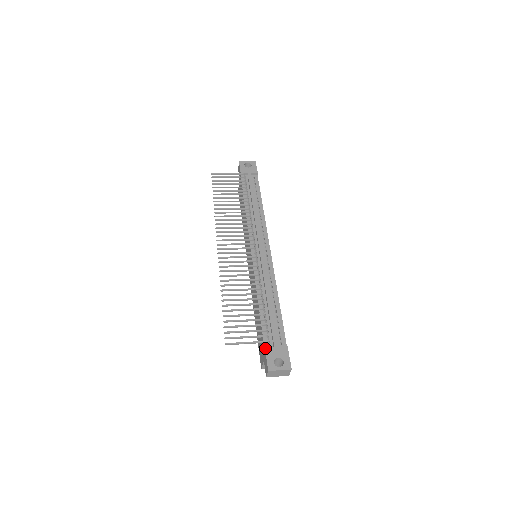
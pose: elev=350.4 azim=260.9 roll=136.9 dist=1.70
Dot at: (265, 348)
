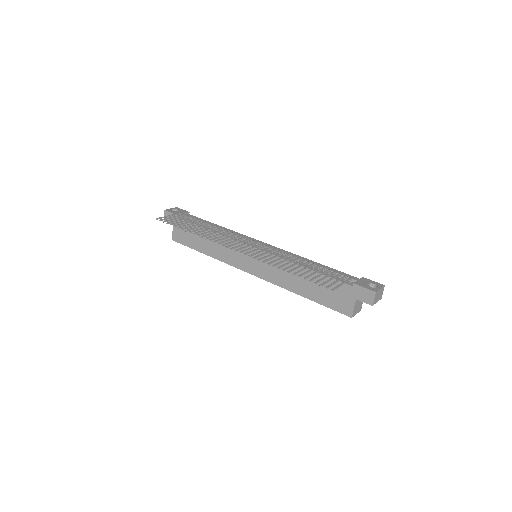
Dot at: (354, 283)
